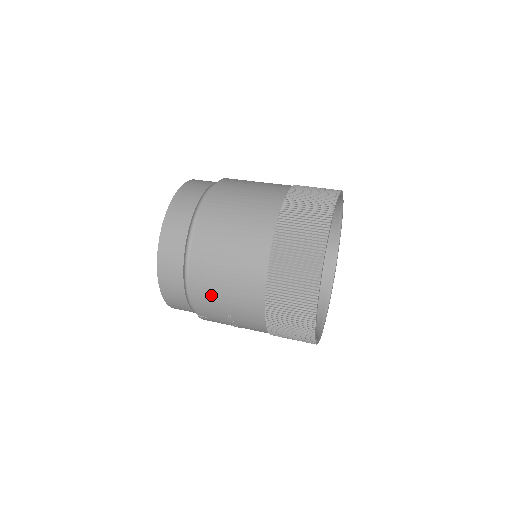
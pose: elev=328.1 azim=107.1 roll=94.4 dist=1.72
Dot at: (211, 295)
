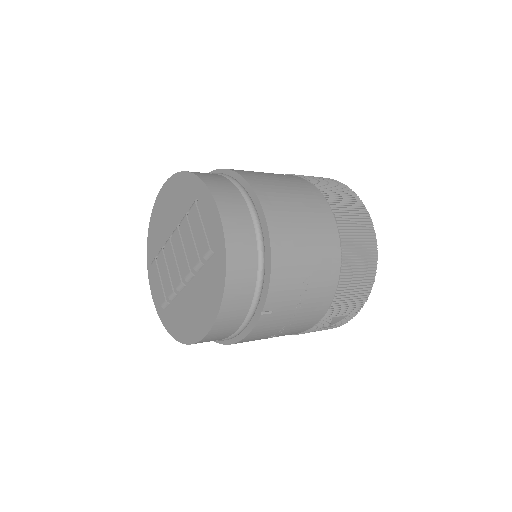
Dot at: (293, 263)
